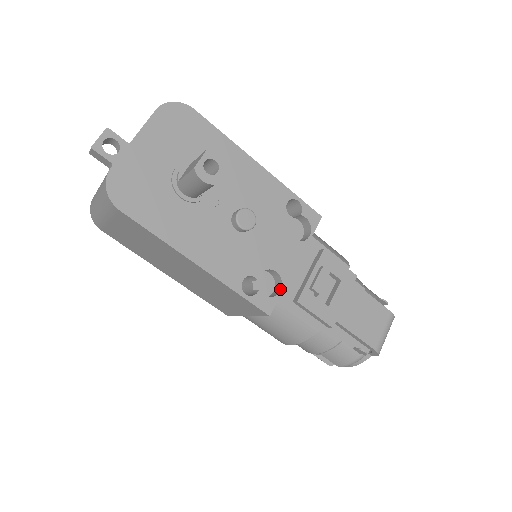
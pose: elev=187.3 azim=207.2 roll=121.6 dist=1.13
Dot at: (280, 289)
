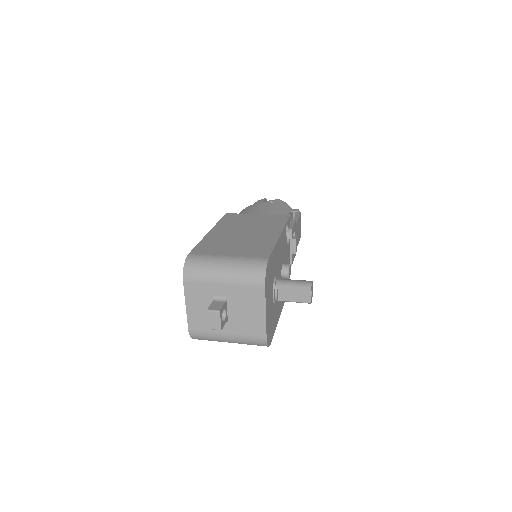
Dot at: occluded
